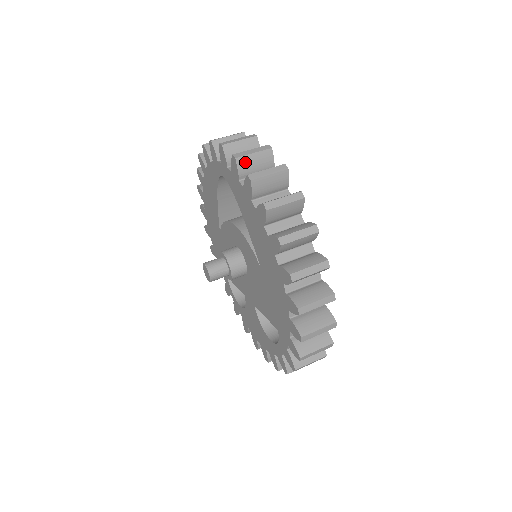
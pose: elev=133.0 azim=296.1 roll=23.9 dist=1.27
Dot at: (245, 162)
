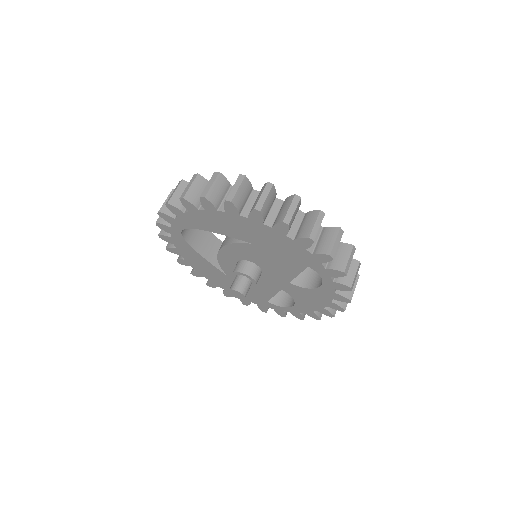
Dot at: (175, 200)
